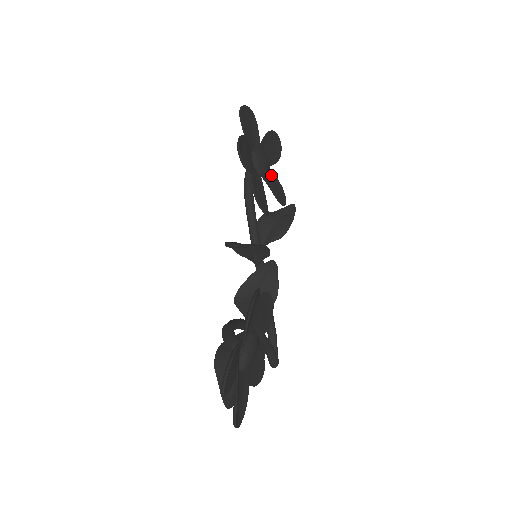
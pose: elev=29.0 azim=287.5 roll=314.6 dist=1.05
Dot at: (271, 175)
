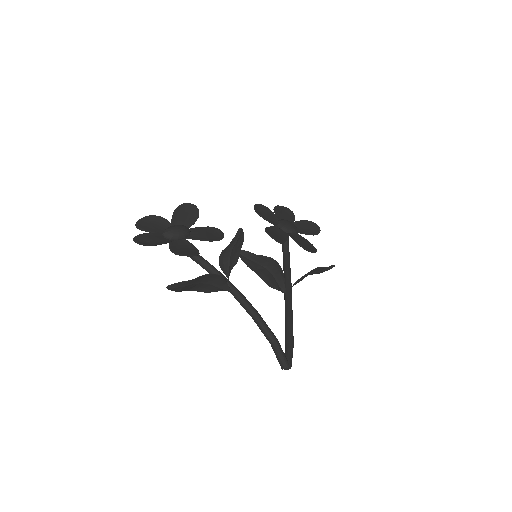
Dot at: (301, 238)
